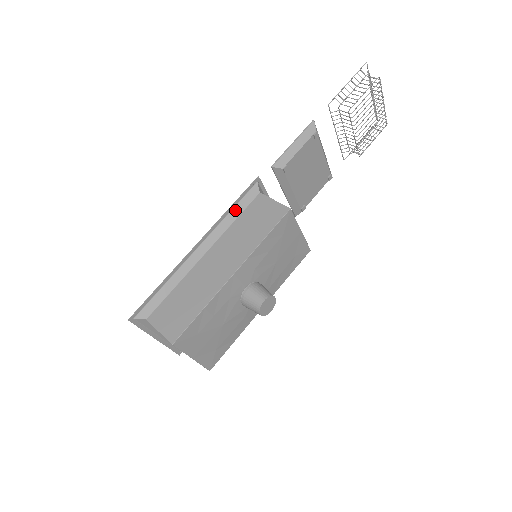
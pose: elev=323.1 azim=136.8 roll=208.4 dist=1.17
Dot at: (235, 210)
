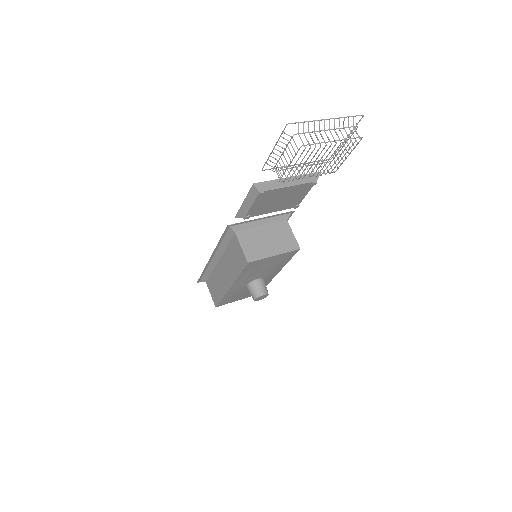
Dot at: (224, 241)
